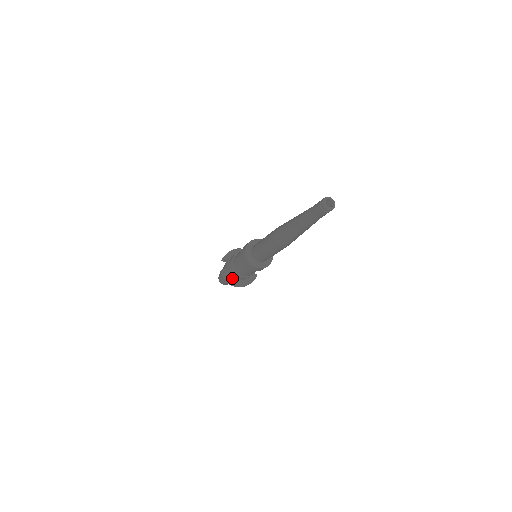
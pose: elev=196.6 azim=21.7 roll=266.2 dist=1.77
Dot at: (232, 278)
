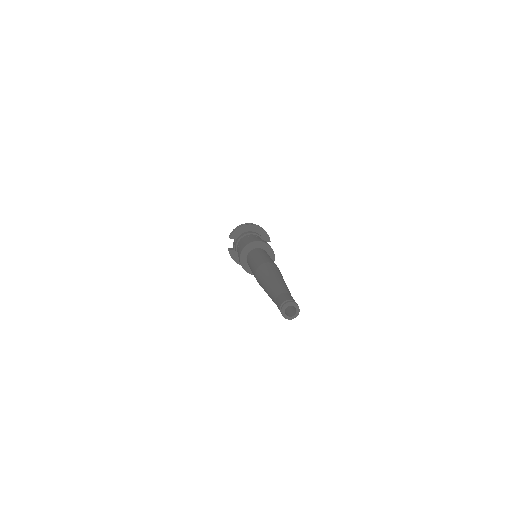
Dot at: occluded
